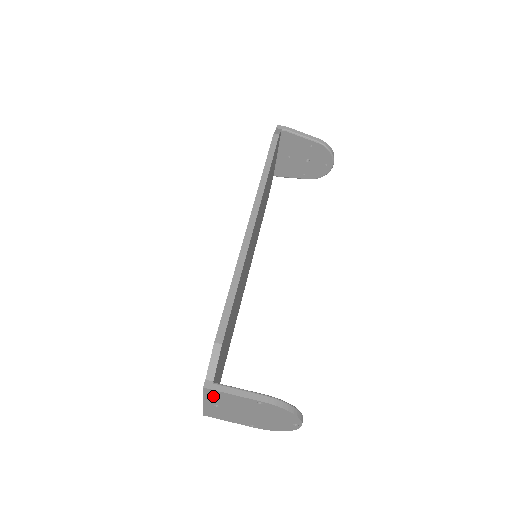
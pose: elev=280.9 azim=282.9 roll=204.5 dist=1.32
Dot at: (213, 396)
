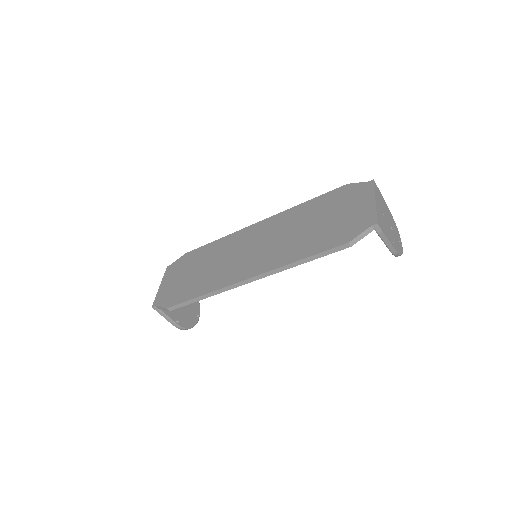
Dot at: occluded
